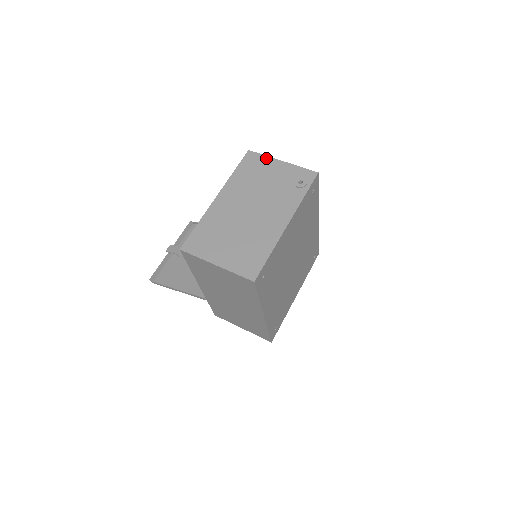
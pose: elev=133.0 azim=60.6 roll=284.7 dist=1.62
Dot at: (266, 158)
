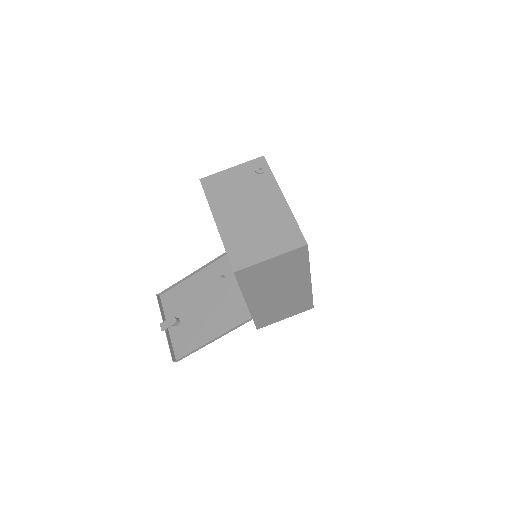
Dot at: (218, 174)
